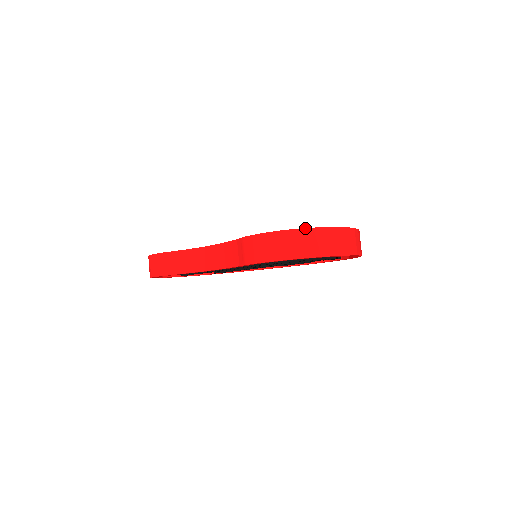
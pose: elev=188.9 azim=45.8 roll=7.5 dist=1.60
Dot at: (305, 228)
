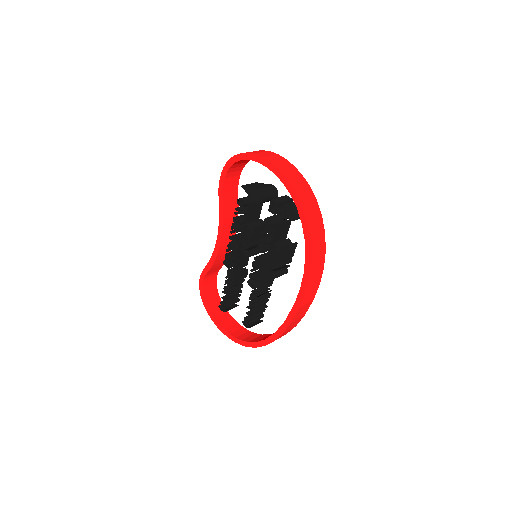
Dot at: occluded
